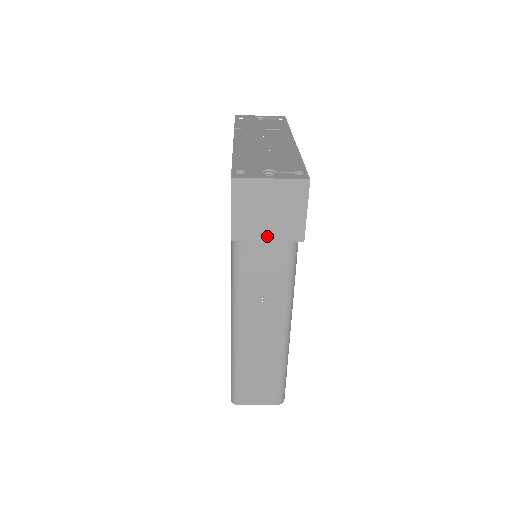
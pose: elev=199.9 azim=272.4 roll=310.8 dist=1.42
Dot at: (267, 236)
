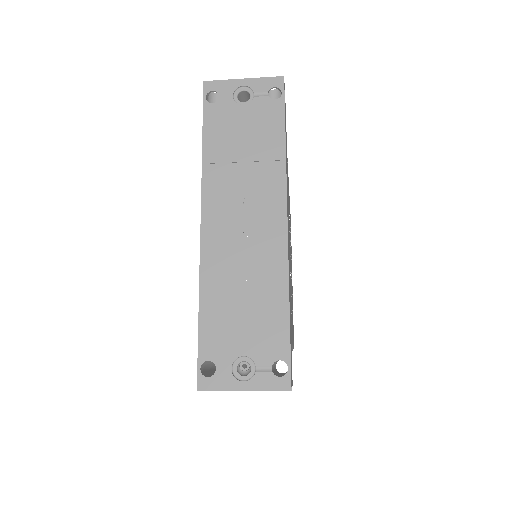
Dot at: occluded
